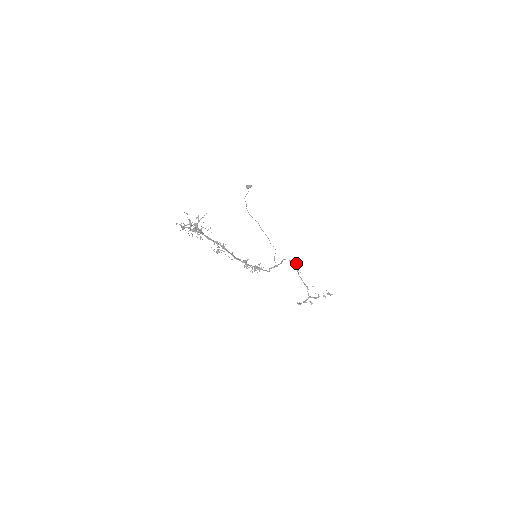
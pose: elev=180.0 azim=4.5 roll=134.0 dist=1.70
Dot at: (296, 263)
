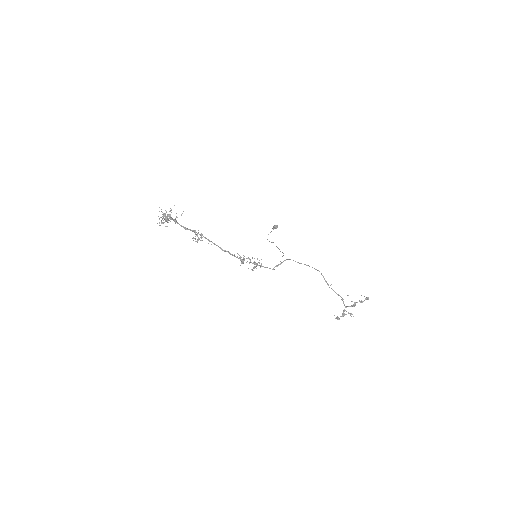
Dot at: (319, 271)
